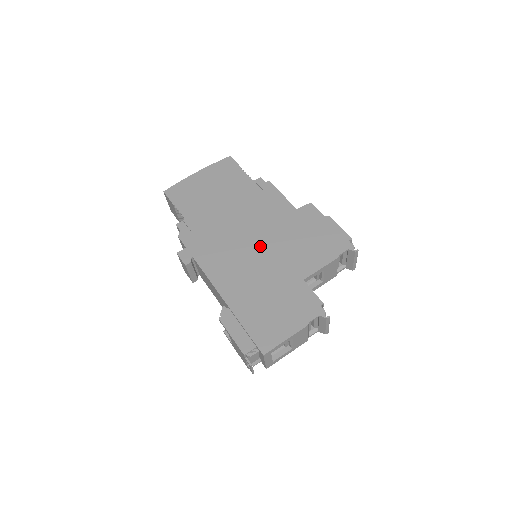
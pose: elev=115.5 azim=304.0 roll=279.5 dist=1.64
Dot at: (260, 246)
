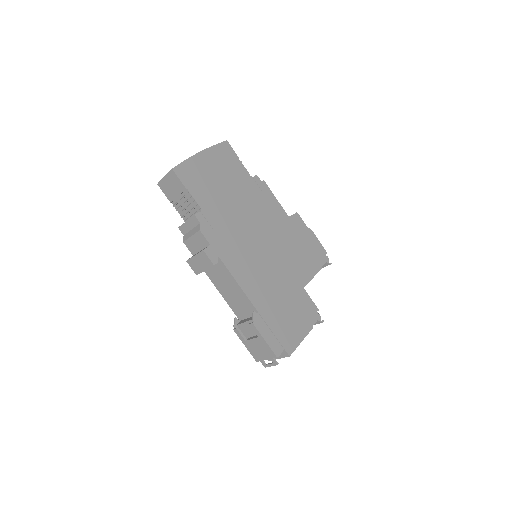
Dot at: (270, 251)
